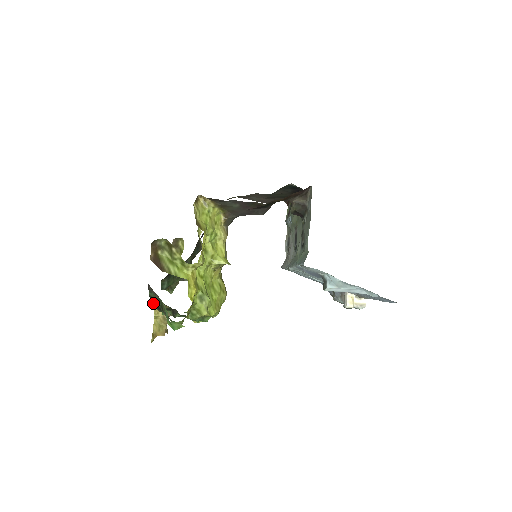
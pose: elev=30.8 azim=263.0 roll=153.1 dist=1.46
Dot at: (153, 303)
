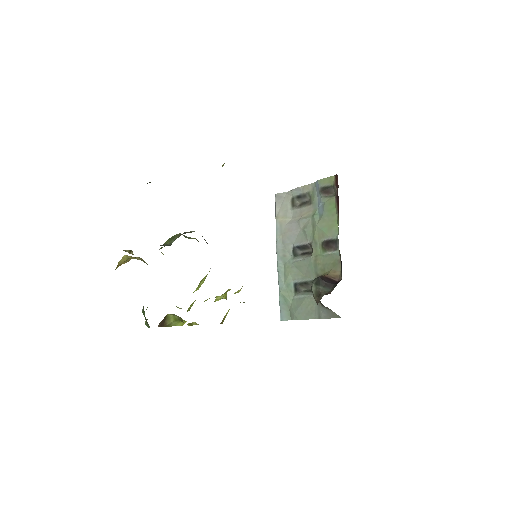
Dot at: occluded
